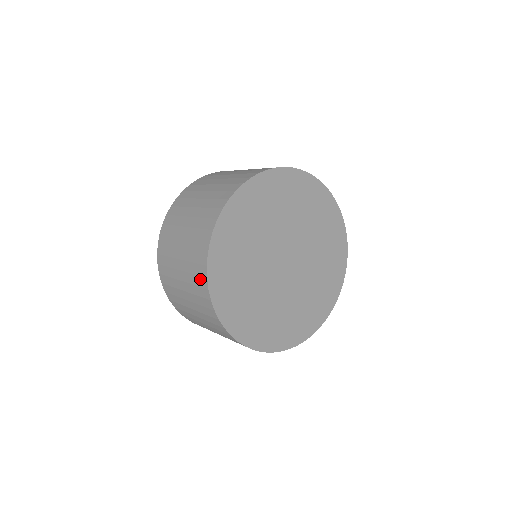
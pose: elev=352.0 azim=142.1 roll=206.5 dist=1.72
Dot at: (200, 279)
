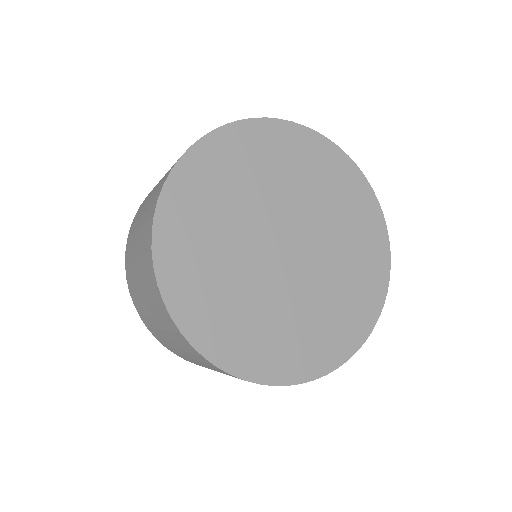
Dot at: (152, 208)
